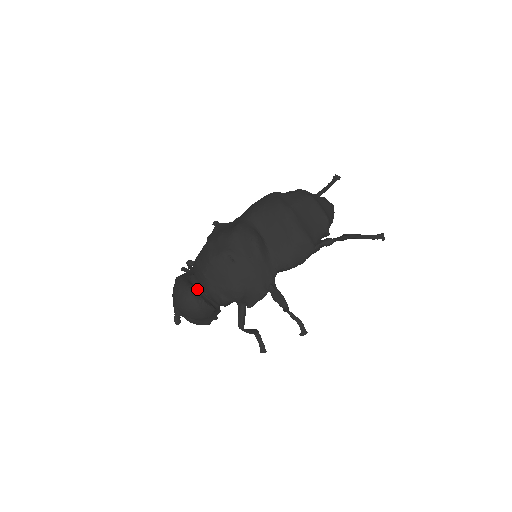
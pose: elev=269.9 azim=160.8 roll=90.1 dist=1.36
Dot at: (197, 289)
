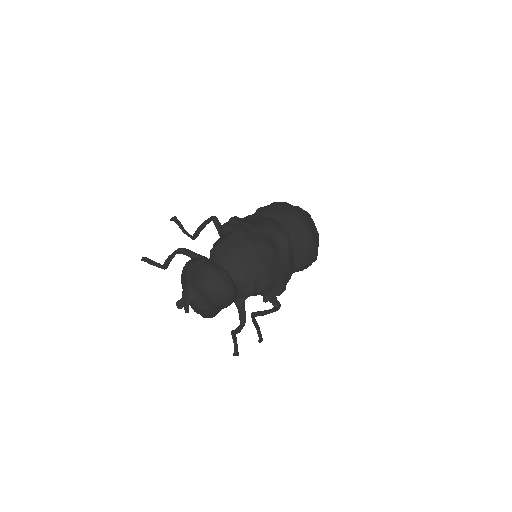
Dot at: occluded
